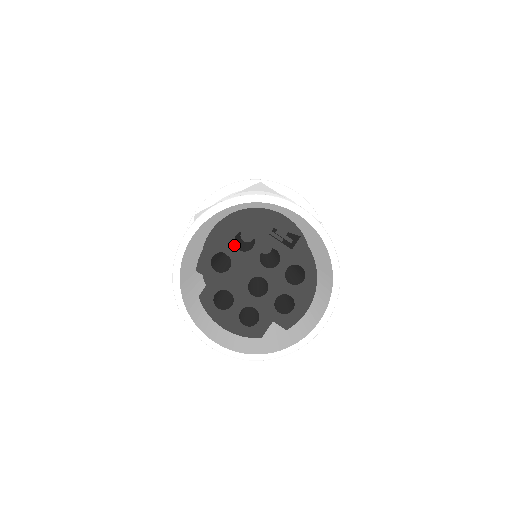
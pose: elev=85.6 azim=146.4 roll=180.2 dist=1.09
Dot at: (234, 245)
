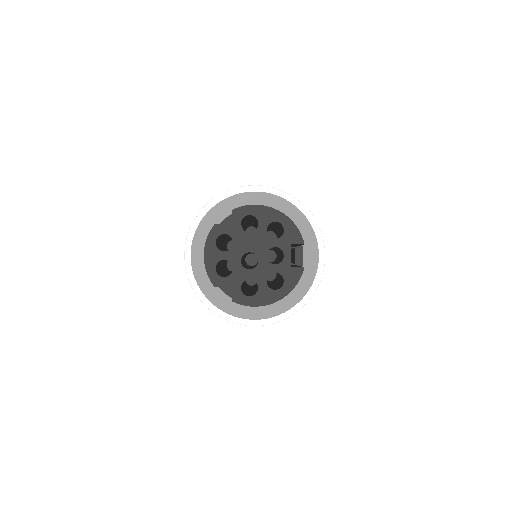
Dot at: occluded
